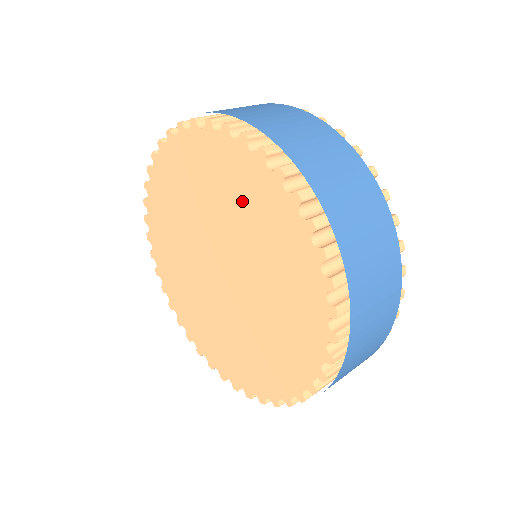
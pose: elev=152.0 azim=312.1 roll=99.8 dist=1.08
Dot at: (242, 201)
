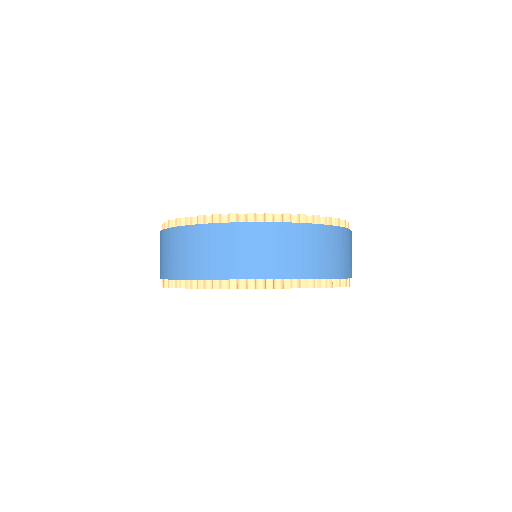
Dot at: occluded
